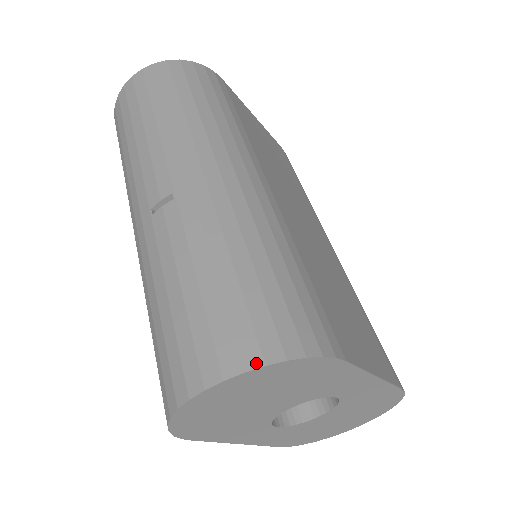
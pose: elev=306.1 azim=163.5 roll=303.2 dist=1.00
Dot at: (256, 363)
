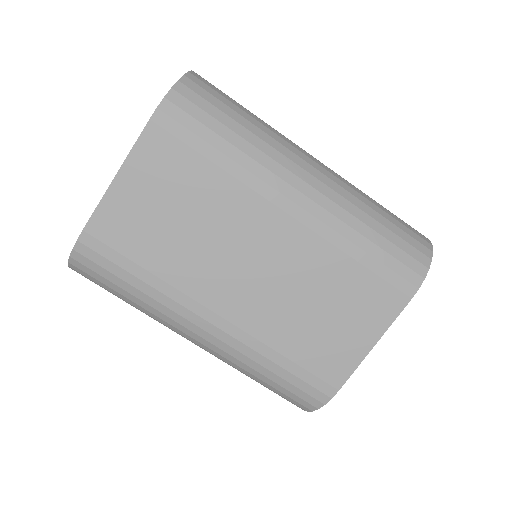
Dot at: (304, 410)
